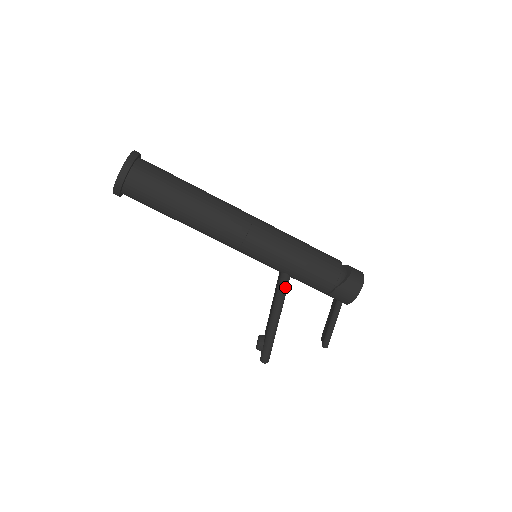
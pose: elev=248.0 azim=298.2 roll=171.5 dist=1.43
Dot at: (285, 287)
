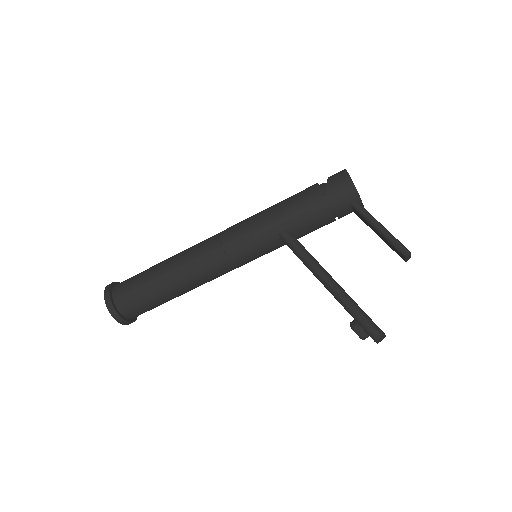
Dot at: (295, 243)
